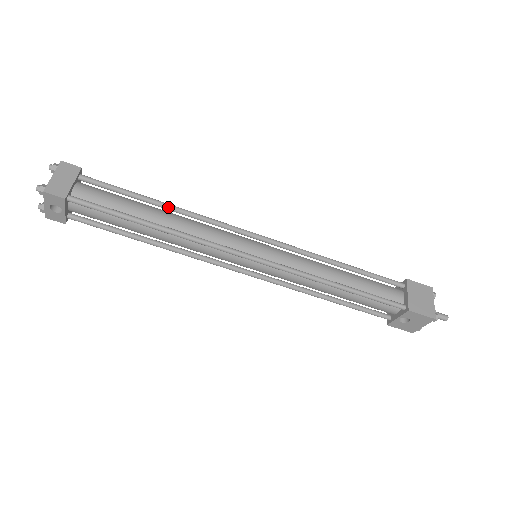
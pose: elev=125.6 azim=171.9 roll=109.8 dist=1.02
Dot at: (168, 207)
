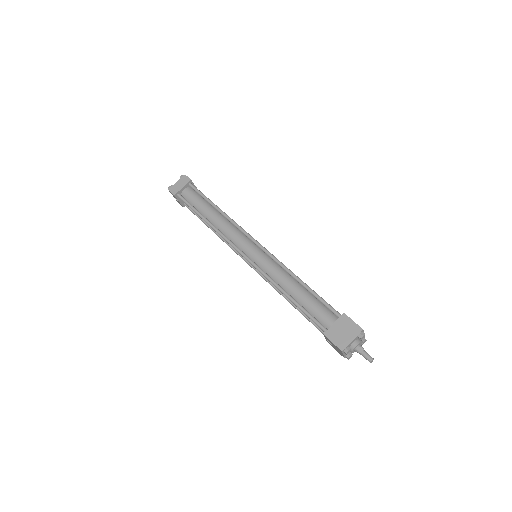
Dot at: (219, 211)
